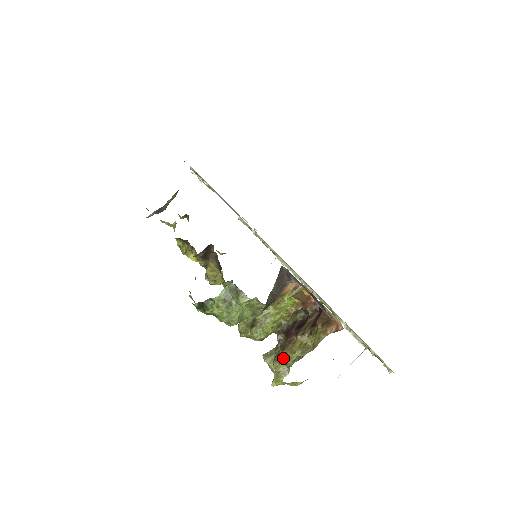
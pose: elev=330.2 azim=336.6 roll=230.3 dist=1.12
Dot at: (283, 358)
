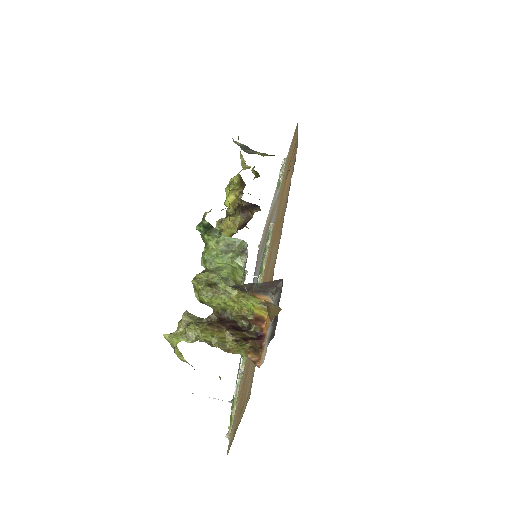
Dot at: (203, 329)
